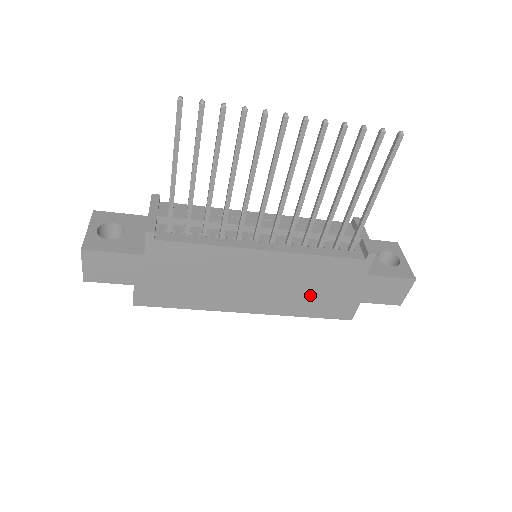
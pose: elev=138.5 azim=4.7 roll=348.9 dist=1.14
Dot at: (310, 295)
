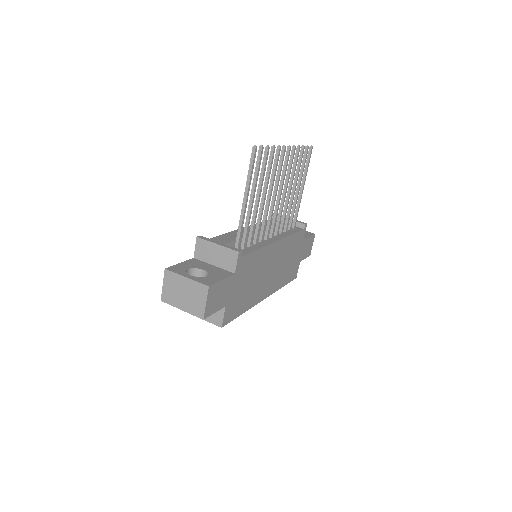
Dot at: (286, 267)
